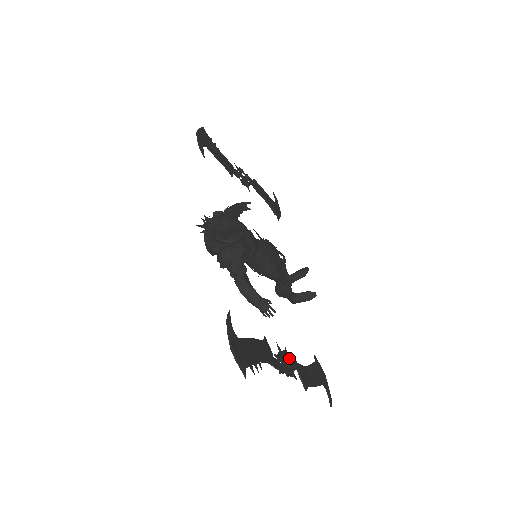
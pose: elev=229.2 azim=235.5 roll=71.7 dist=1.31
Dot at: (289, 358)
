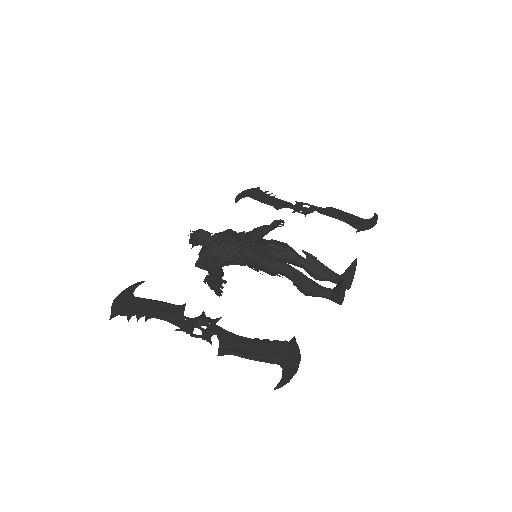
Dot at: occluded
